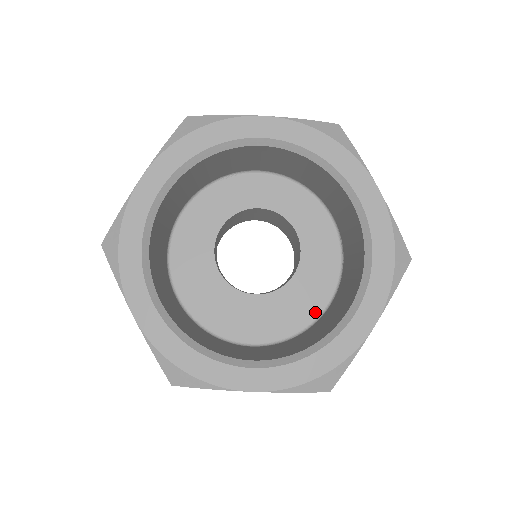
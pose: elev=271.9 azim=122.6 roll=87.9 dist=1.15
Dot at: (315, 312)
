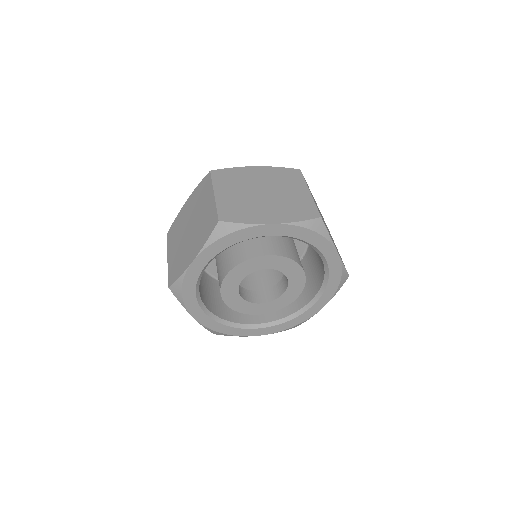
Dot at: occluded
